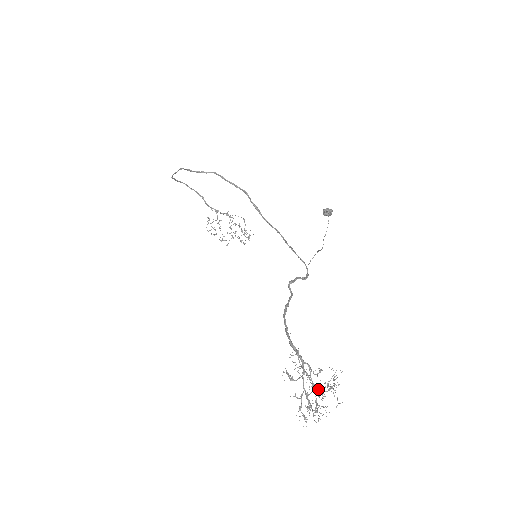
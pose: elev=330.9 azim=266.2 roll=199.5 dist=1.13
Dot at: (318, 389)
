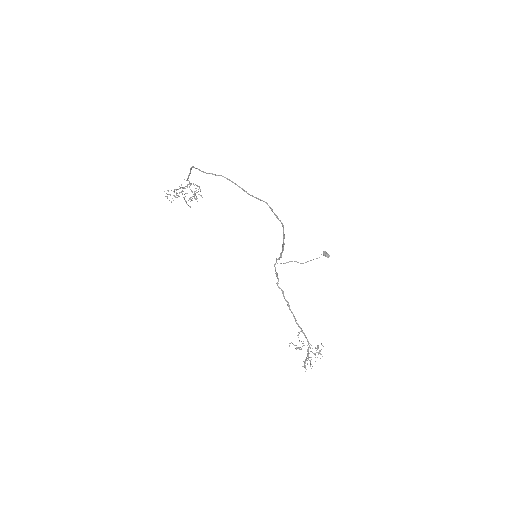
Dot at: occluded
